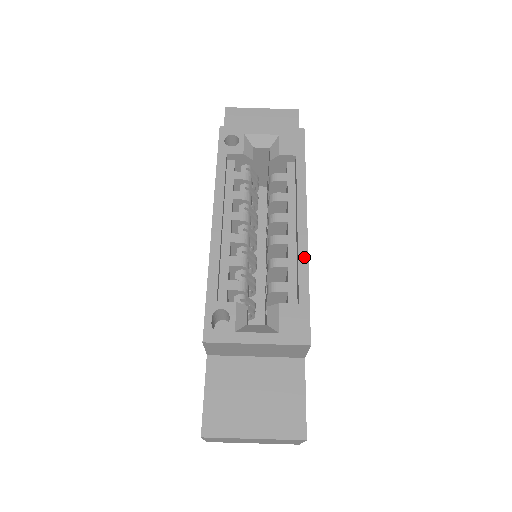
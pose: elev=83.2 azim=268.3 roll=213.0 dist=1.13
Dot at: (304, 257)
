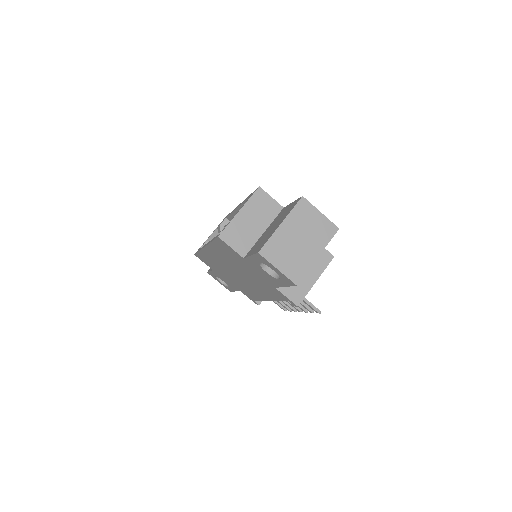
Dot at: (243, 201)
